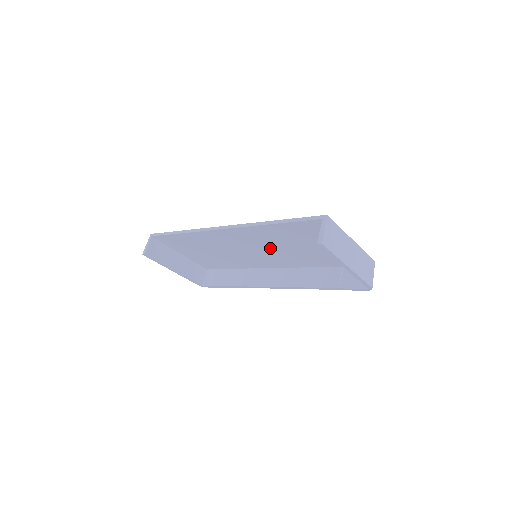
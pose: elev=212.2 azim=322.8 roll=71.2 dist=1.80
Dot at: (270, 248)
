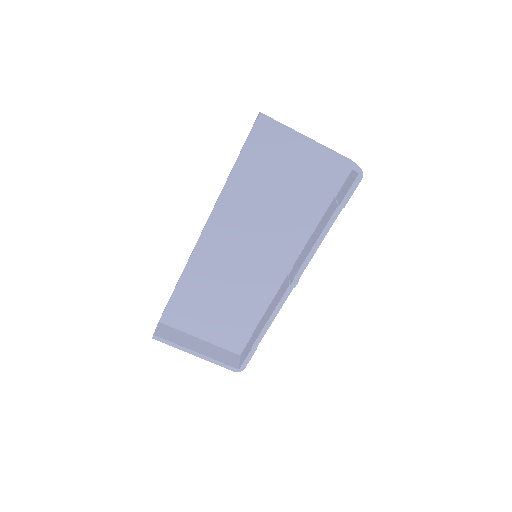
Dot at: (258, 227)
